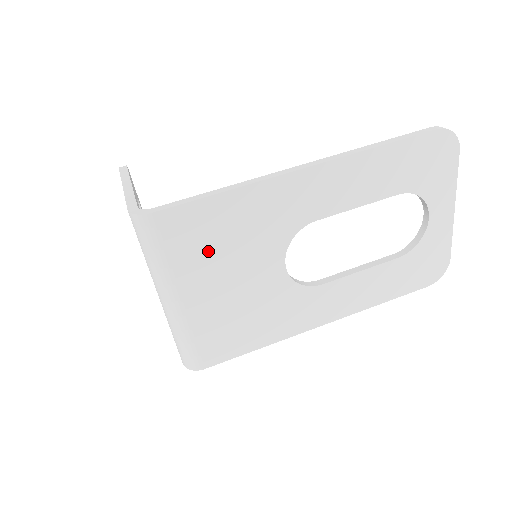
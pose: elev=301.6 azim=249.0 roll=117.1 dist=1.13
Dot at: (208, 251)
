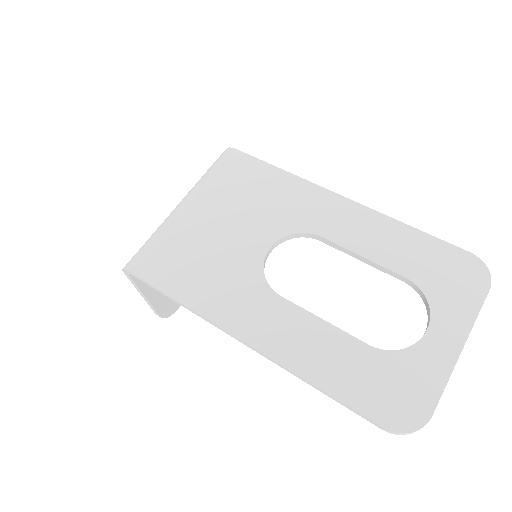
Dot at: (236, 192)
